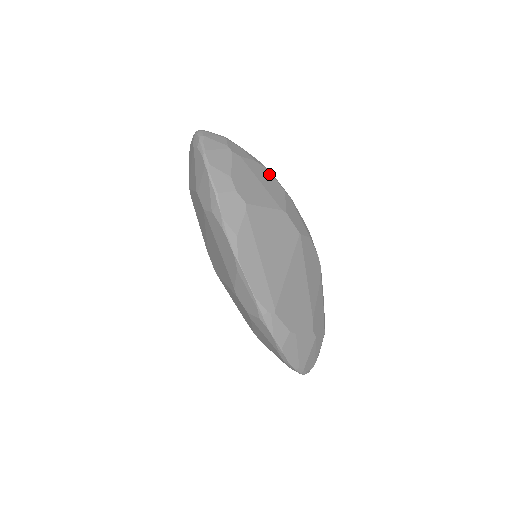
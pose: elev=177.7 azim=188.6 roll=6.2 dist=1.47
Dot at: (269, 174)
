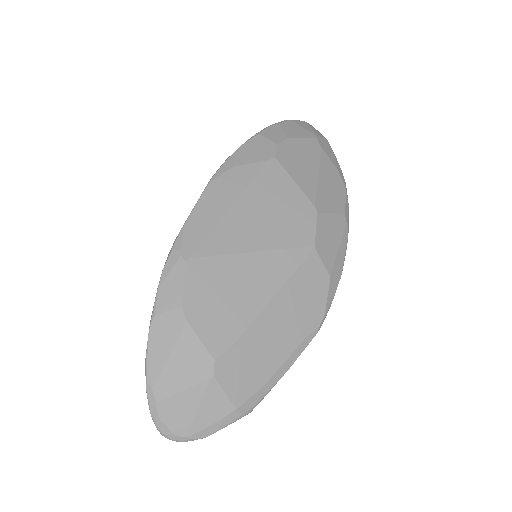
Dot at: (342, 189)
